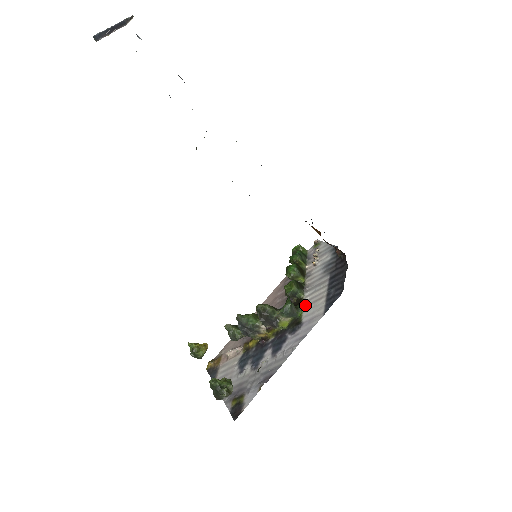
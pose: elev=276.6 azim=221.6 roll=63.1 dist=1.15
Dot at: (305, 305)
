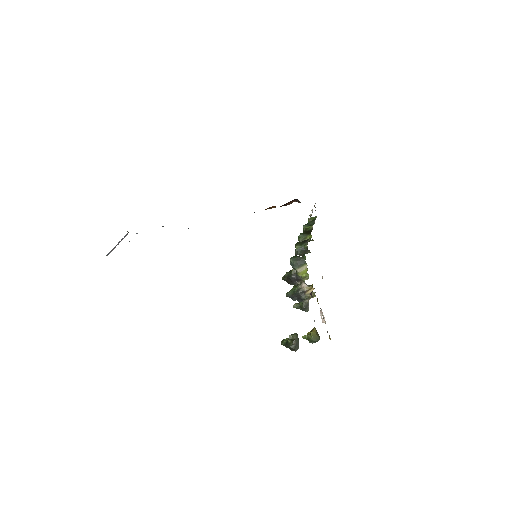
Dot at: occluded
